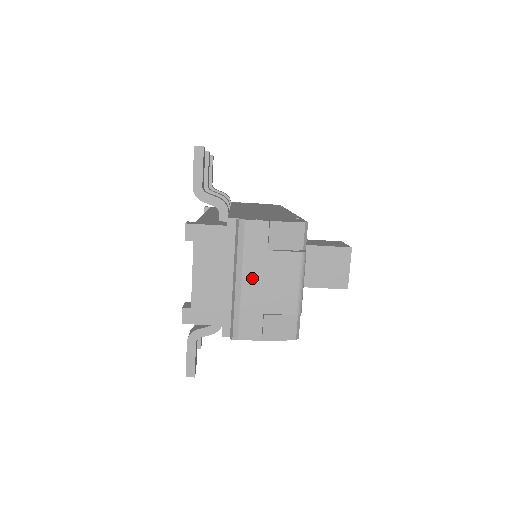
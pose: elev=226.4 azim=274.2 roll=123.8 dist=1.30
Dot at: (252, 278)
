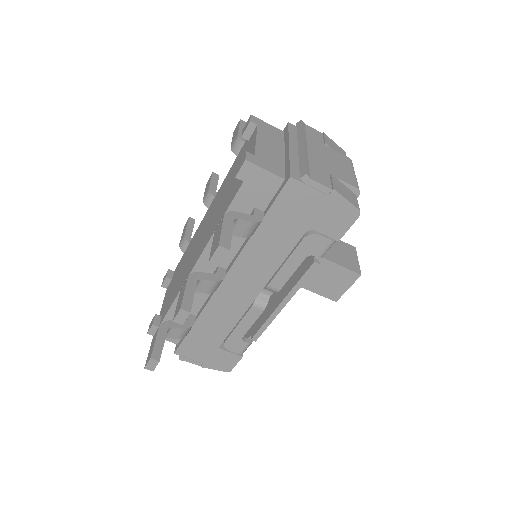
Dot at: (315, 151)
